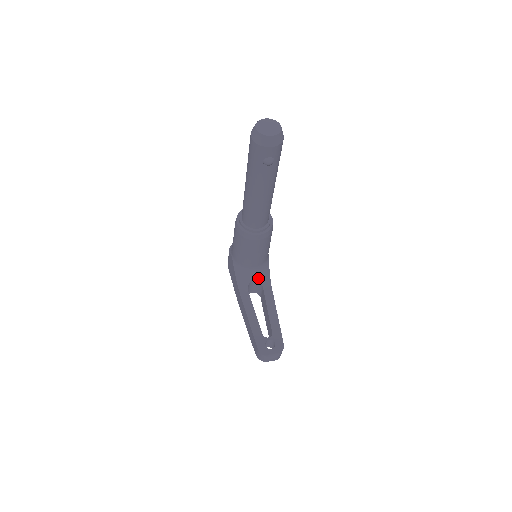
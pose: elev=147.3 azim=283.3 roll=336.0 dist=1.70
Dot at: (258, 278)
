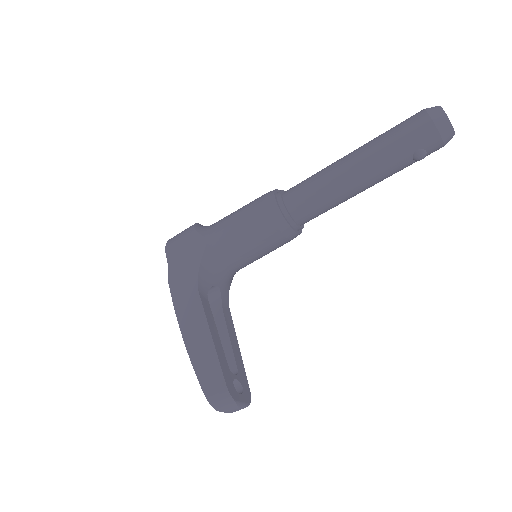
Dot at: (221, 286)
